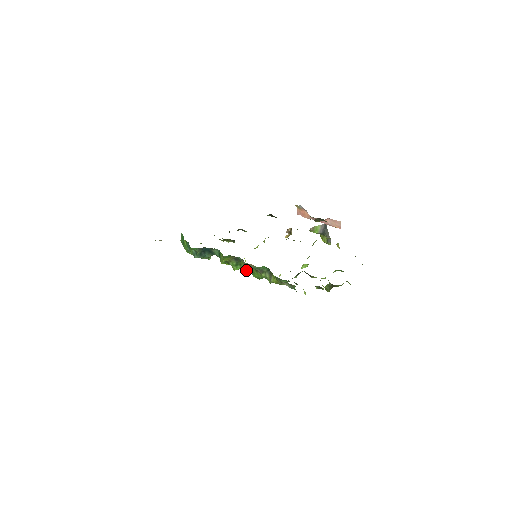
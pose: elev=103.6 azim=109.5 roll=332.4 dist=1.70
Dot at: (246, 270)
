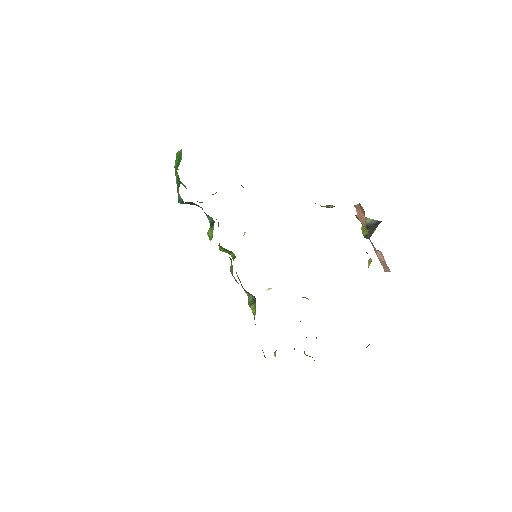
Dot at: occluded
